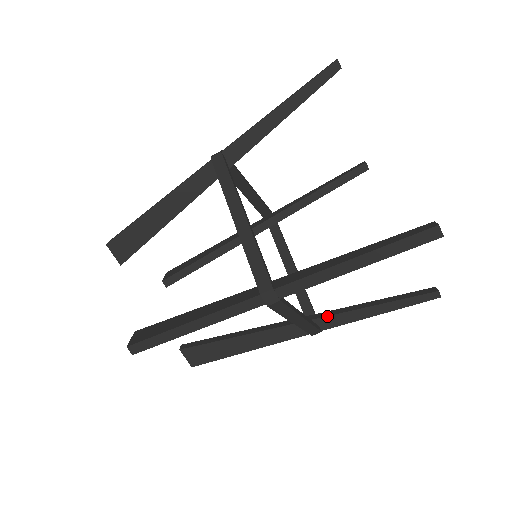
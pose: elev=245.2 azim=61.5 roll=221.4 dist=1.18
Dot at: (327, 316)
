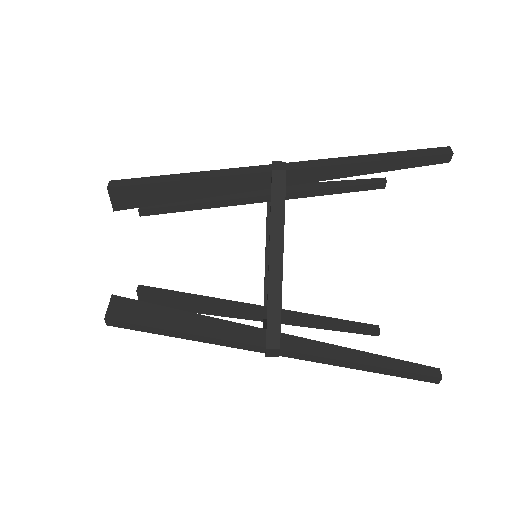
Dot at: (295, 336)
